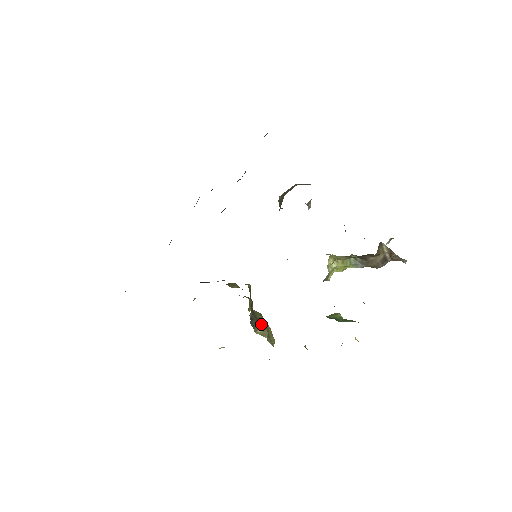
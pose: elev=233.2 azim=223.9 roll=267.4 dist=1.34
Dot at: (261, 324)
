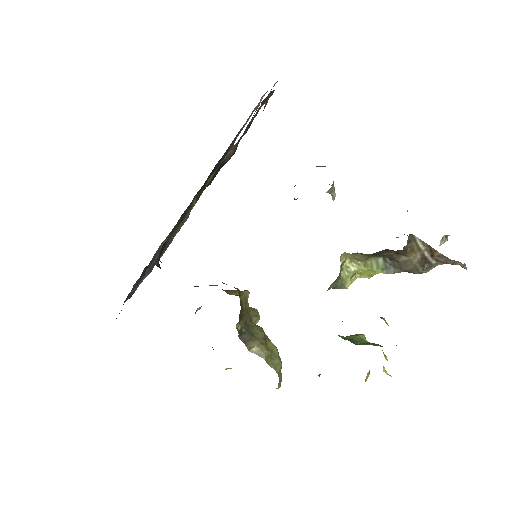
Dot at: (257, 341)
